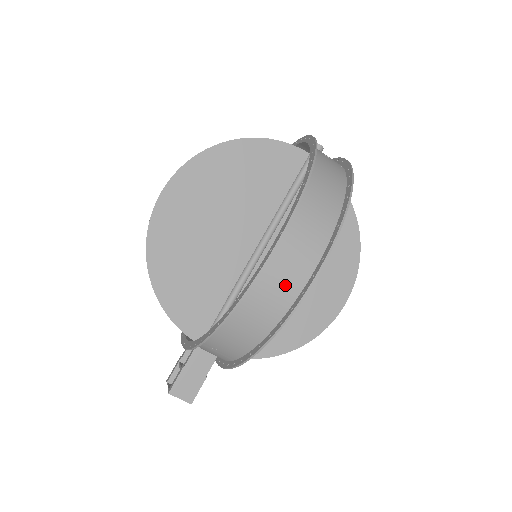
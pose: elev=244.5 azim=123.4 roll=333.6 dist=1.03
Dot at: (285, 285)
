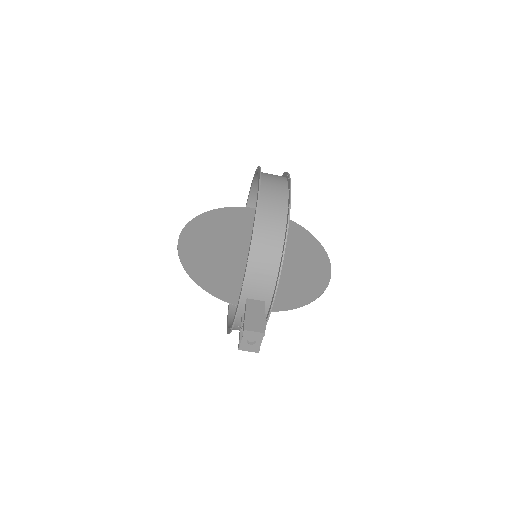
Dot at: (277, 199)
